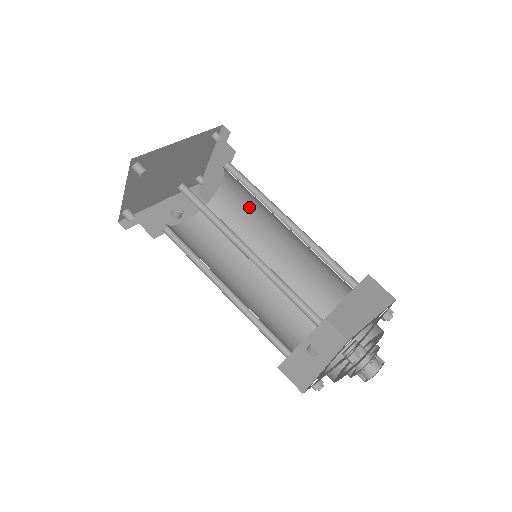
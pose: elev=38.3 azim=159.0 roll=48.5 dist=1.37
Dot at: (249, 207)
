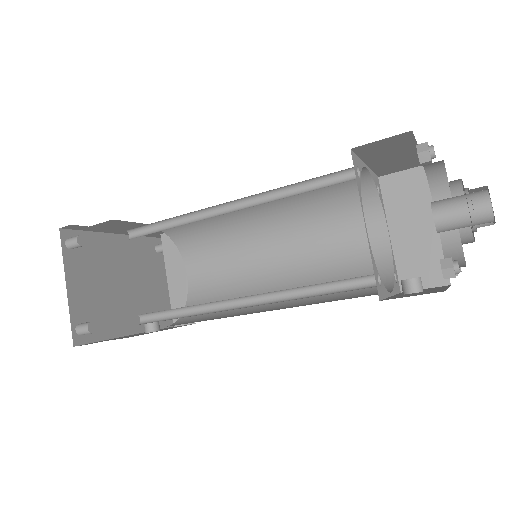
Dot at: (227, 266)
